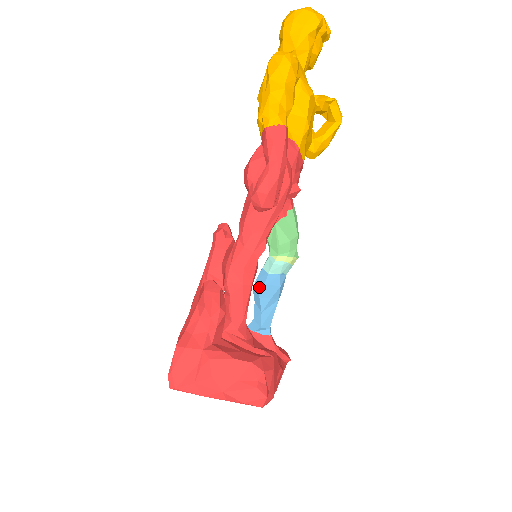
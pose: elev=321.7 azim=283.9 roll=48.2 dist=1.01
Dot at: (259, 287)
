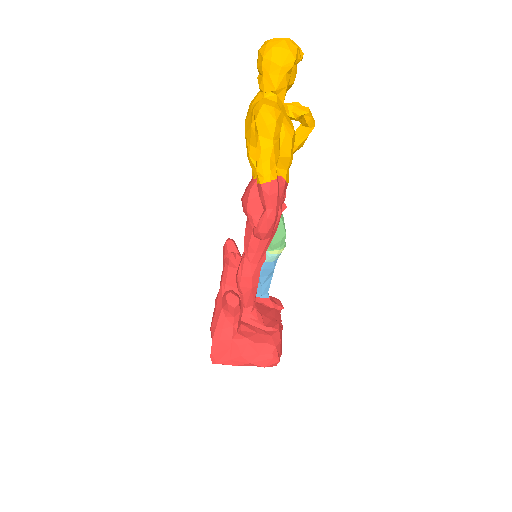
Dot at: occluded
